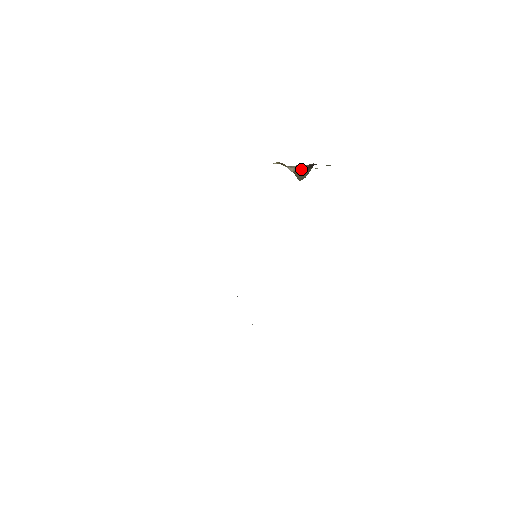
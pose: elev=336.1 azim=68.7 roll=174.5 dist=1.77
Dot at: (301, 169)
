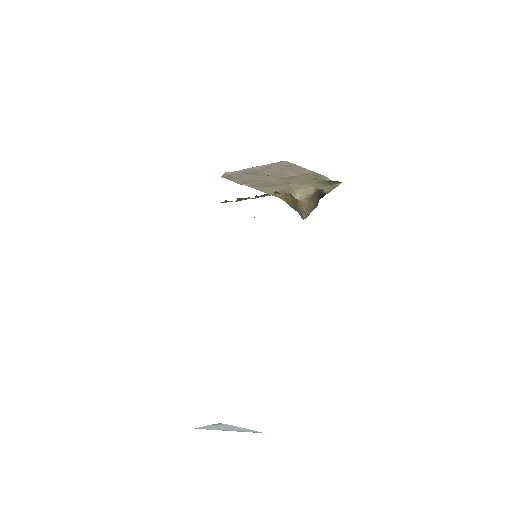
Dot at: (308, 197)
